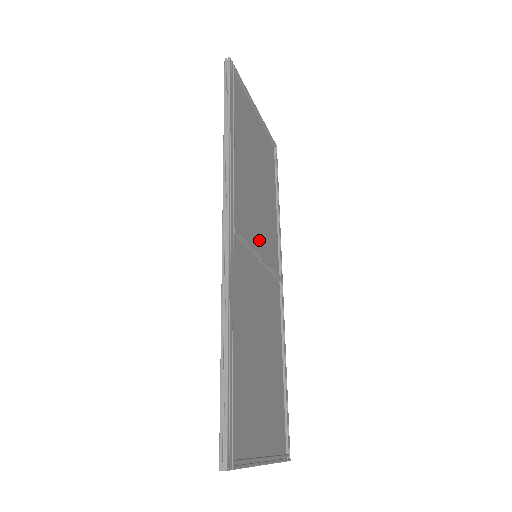
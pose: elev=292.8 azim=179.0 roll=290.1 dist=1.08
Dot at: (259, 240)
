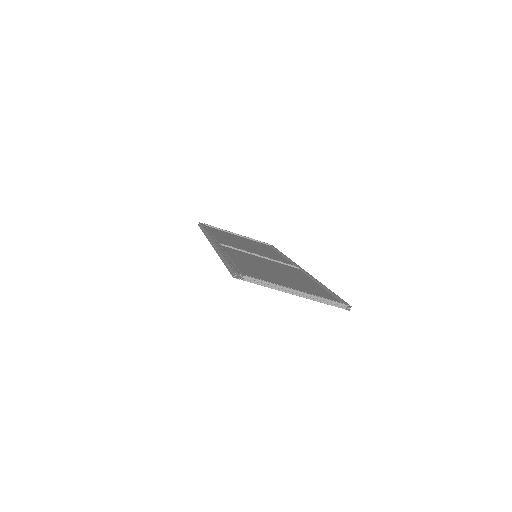
Dot at: occluded
